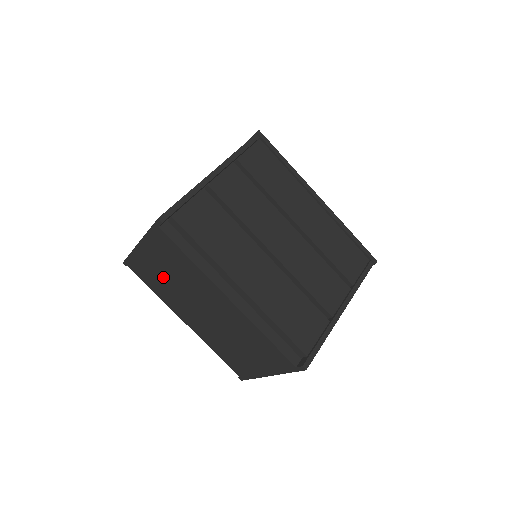
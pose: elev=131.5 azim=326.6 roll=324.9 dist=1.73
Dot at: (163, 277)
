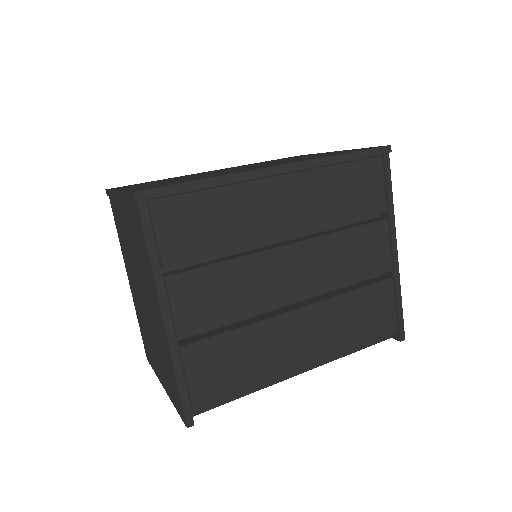
Dot at: occluded
